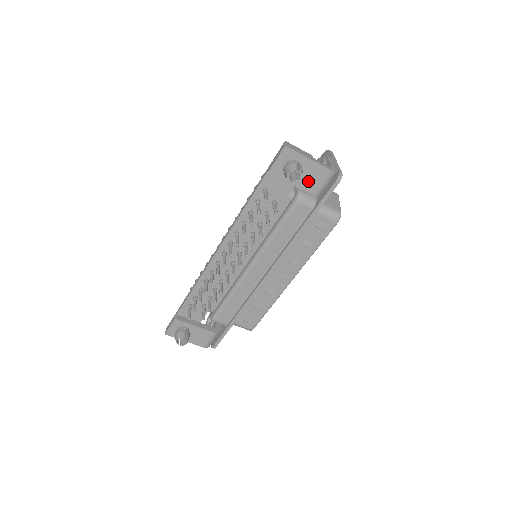
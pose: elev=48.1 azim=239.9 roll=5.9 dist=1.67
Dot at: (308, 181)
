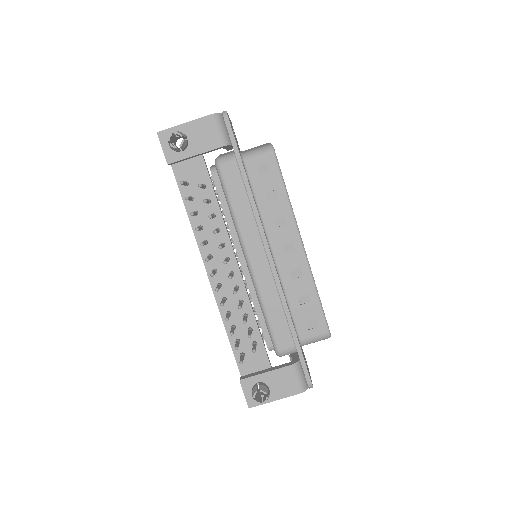
Dot at: (204, 141)
